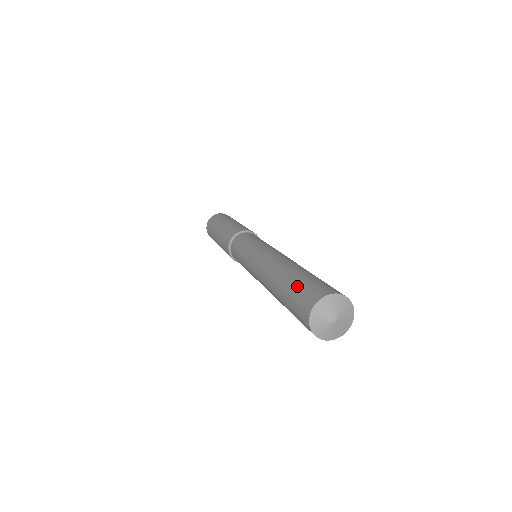
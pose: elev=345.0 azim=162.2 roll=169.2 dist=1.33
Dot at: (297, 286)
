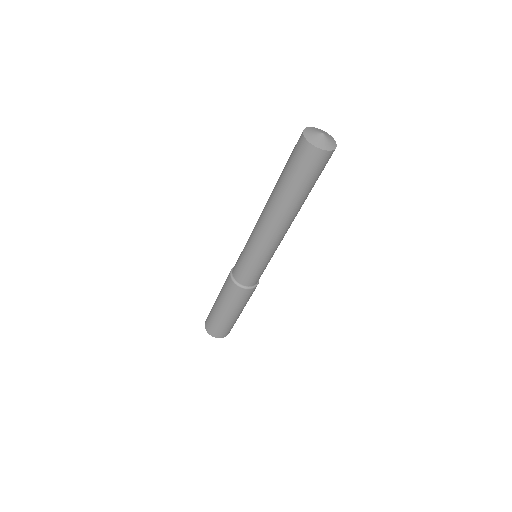
Dot at: (289, 157)
